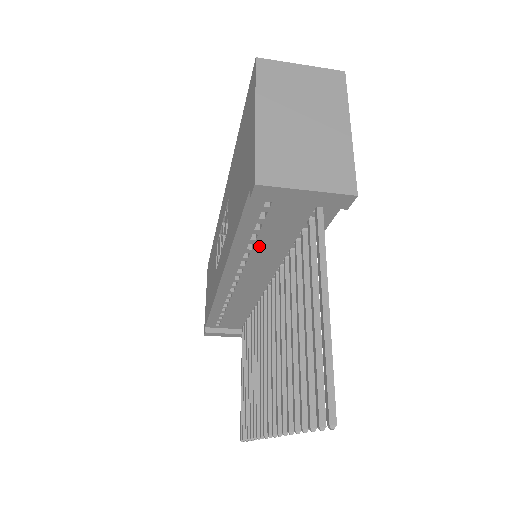
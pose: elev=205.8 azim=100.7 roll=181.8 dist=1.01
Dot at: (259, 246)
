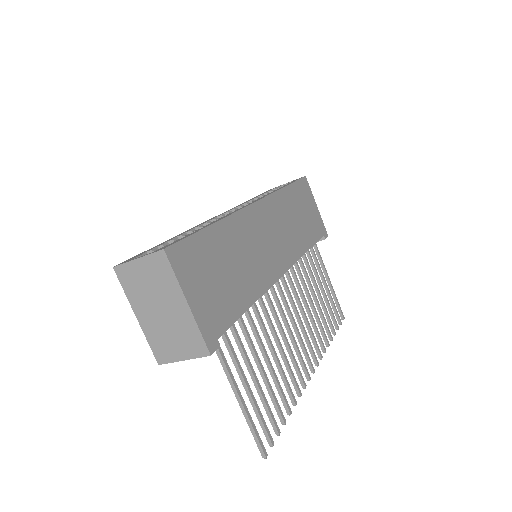
Dot at: occluded
